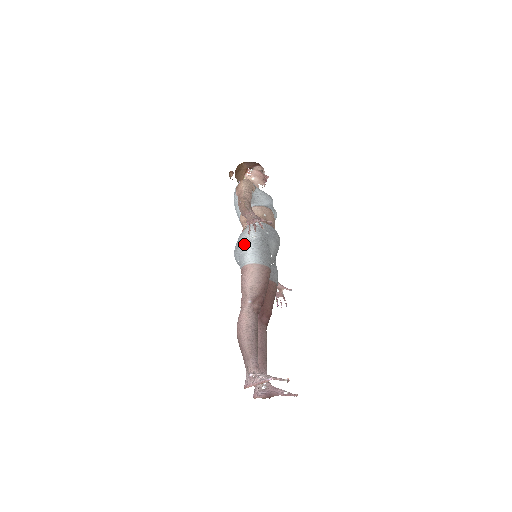
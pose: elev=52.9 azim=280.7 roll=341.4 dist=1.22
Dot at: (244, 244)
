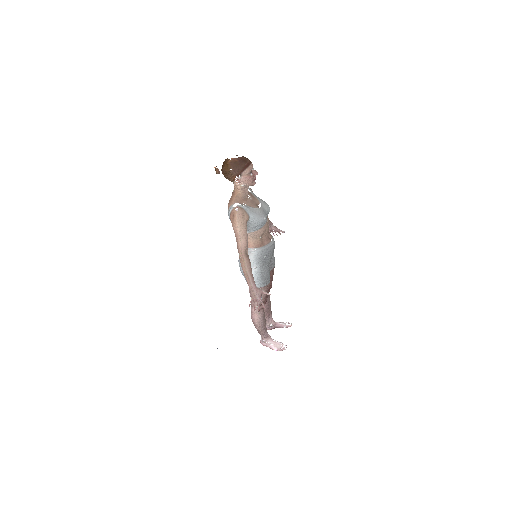
Dot at: occluded
